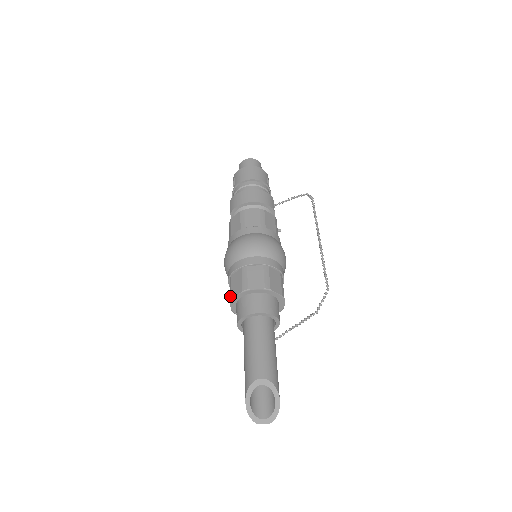
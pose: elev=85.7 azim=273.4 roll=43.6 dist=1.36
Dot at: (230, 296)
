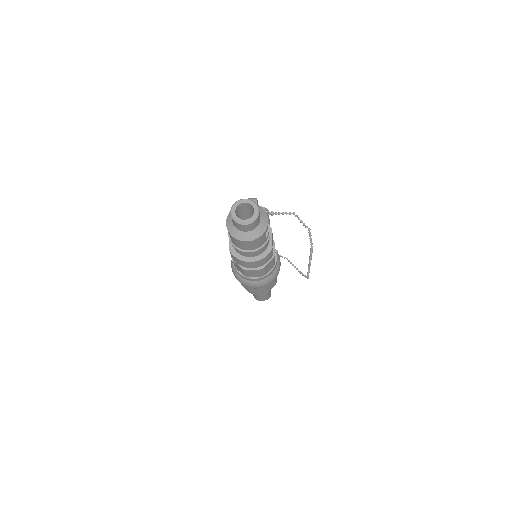
Dot at: occluded
